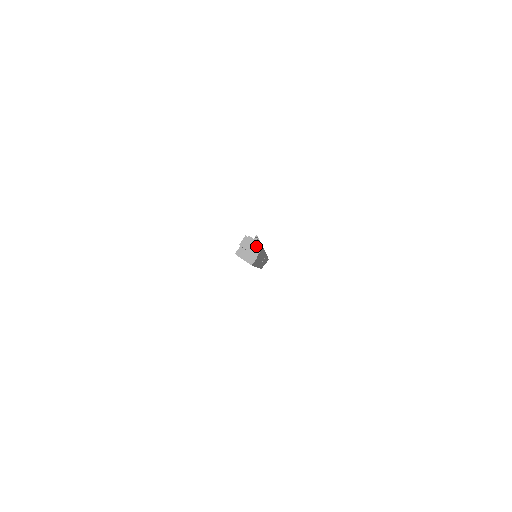
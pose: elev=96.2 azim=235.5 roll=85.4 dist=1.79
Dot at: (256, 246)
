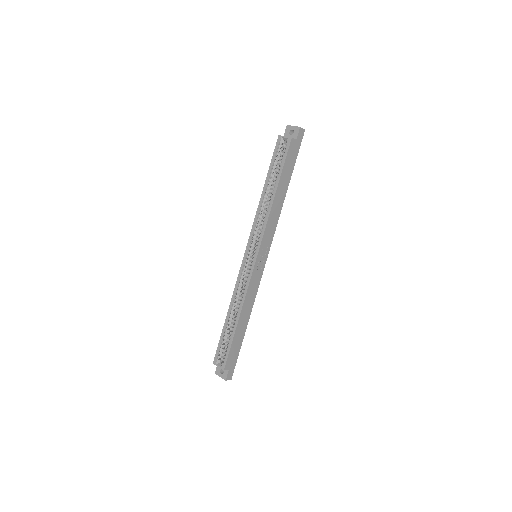
Dot at: occluded
